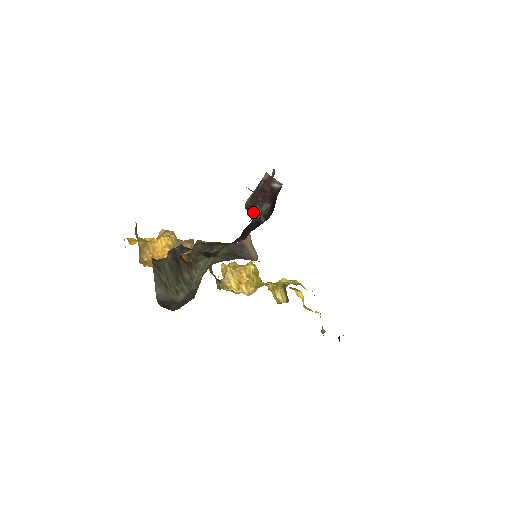
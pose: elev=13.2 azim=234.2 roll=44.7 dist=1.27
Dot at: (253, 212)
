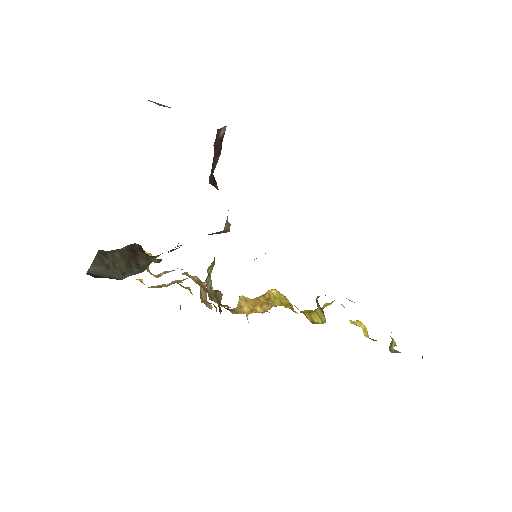
Dot at: (214, 179)
